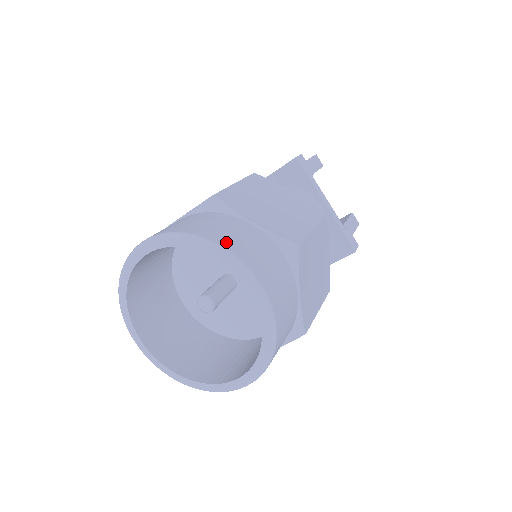
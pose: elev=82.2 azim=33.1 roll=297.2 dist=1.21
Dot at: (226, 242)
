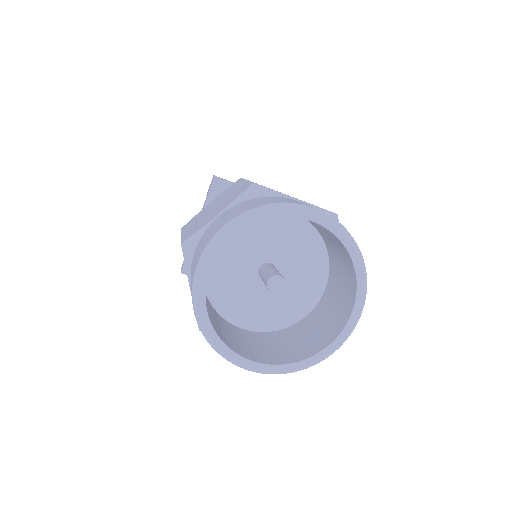
Dot at: occluded
